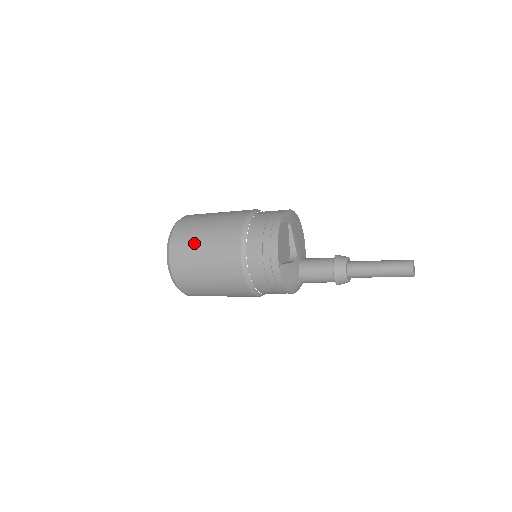
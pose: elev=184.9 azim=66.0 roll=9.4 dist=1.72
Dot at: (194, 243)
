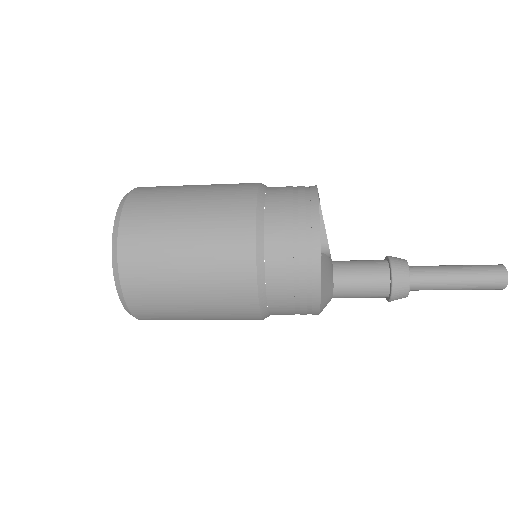
Dot at: (169, 213)
